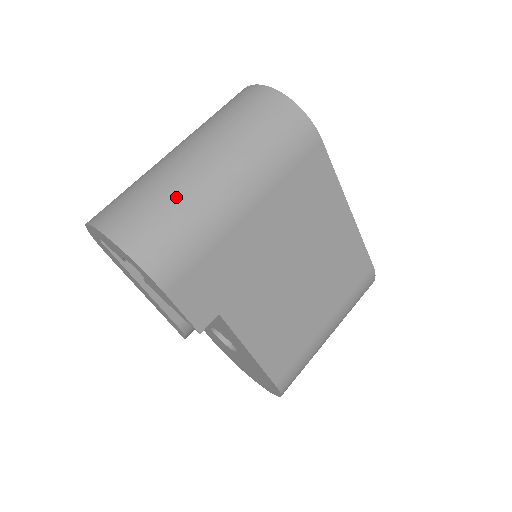
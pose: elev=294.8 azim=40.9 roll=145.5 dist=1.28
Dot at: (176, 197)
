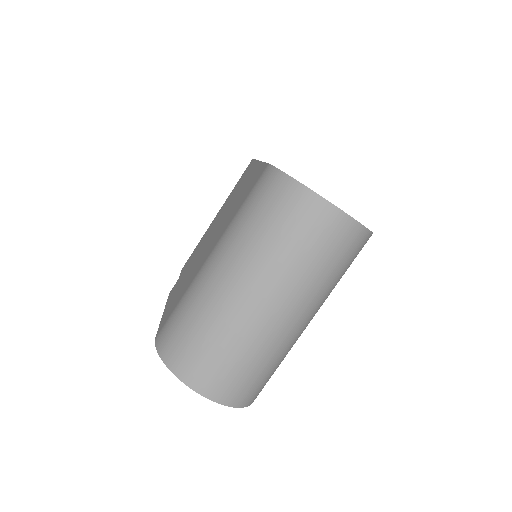
Dot at: (276, 357)
